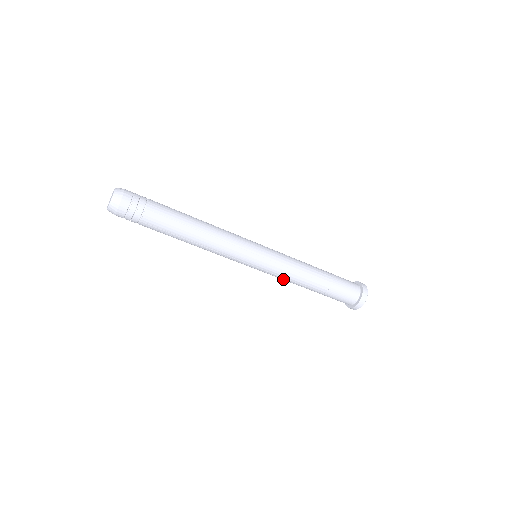
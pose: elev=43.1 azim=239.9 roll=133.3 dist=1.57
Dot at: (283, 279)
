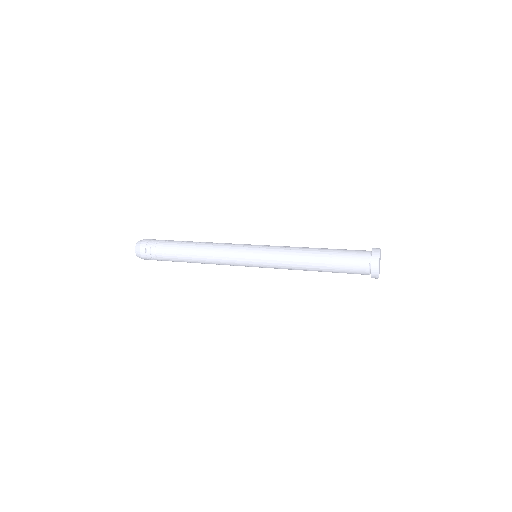
Dot at: occluded
